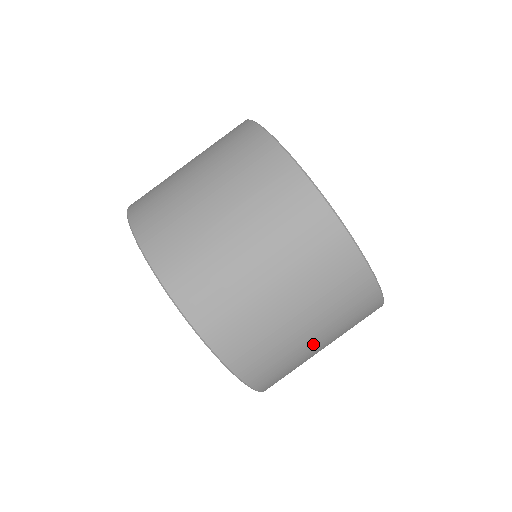
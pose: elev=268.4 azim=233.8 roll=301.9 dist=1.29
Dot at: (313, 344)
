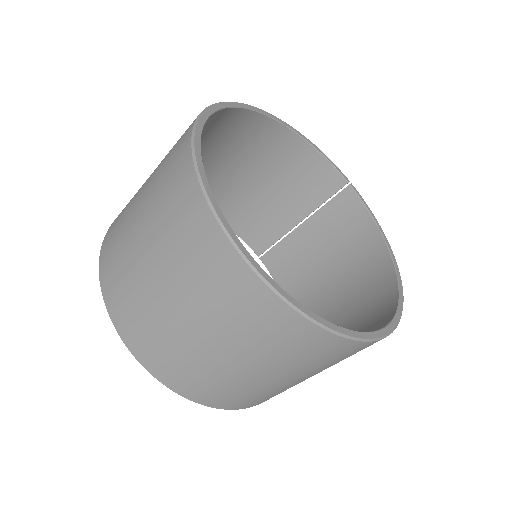
Dot at: occluded
